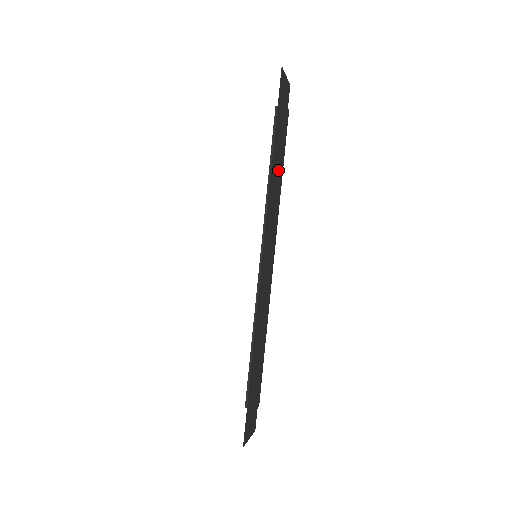
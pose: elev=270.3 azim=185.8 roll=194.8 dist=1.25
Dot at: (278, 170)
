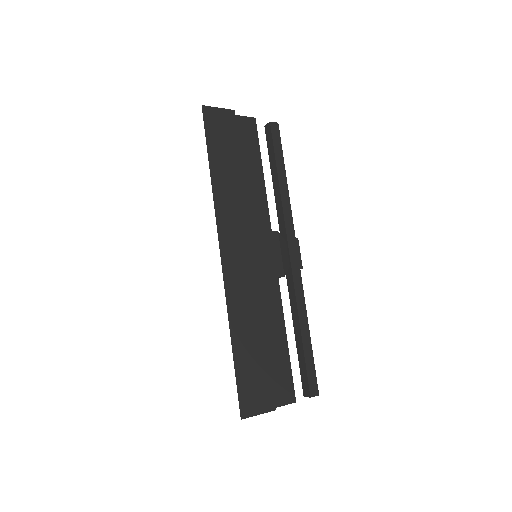
Dot at: (234, 181)
